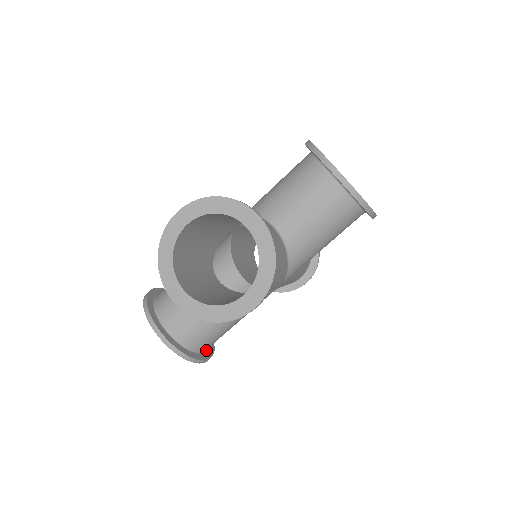
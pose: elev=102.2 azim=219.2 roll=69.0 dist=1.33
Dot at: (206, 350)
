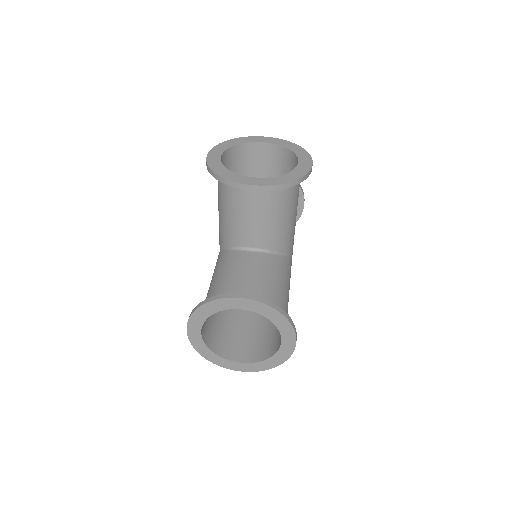
Dot at: occluded
